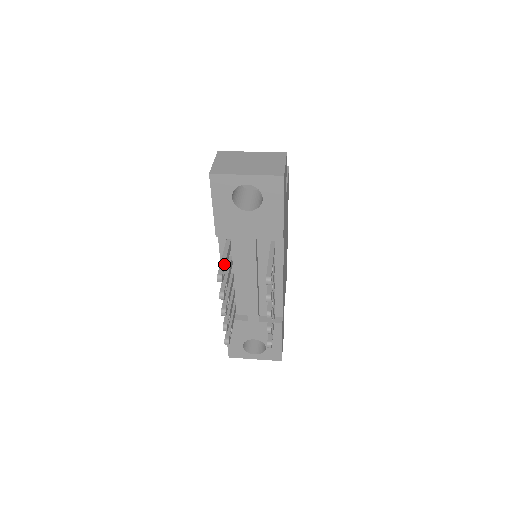
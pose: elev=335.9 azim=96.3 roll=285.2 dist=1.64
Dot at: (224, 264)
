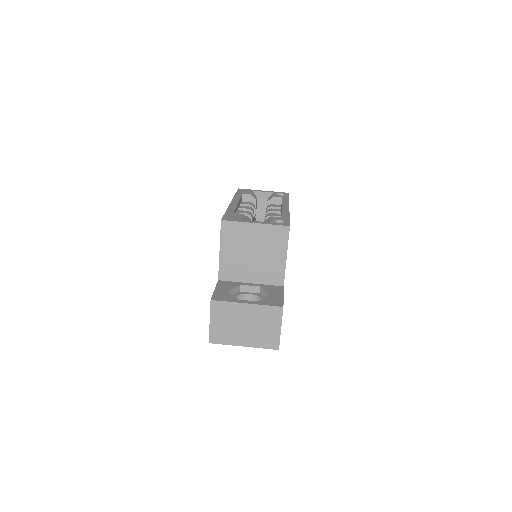
Dot at: occluded
